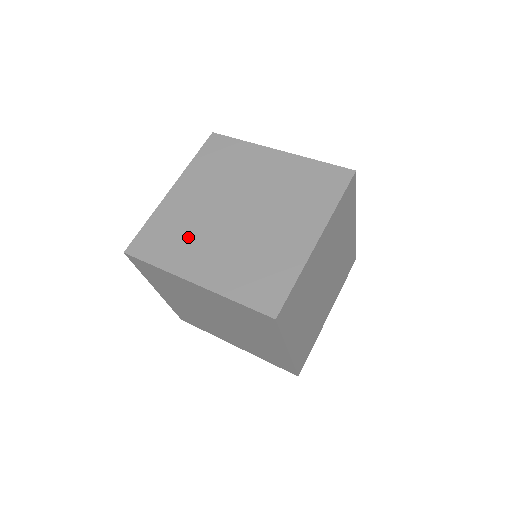
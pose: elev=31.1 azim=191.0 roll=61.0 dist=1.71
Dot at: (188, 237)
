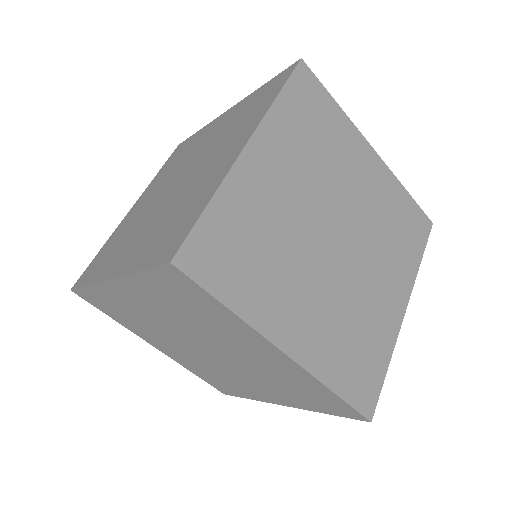
Dot at: (276, 262)
